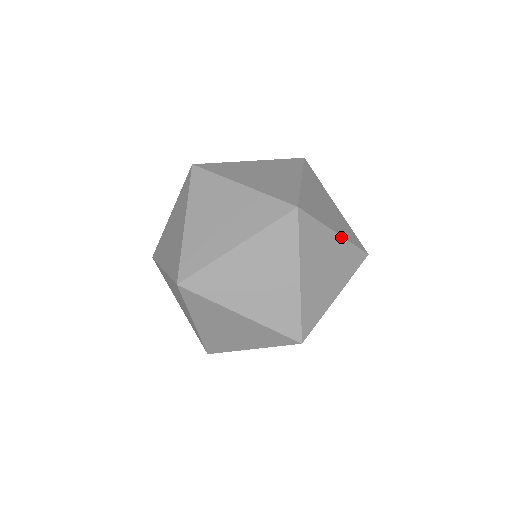
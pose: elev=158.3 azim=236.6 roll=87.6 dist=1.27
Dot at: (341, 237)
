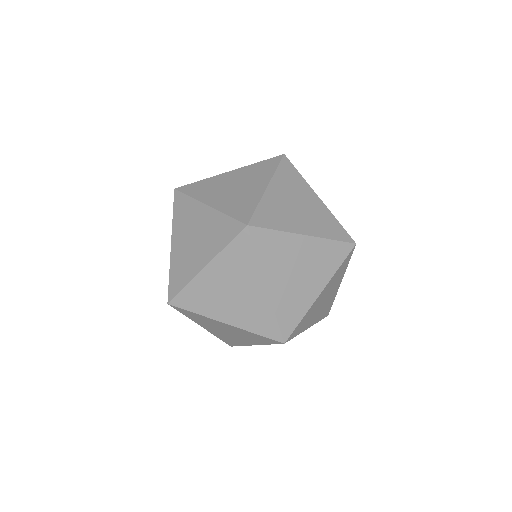
Dot at: occluded
